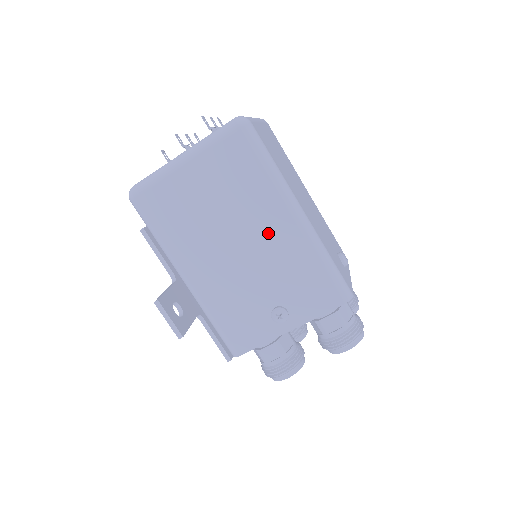
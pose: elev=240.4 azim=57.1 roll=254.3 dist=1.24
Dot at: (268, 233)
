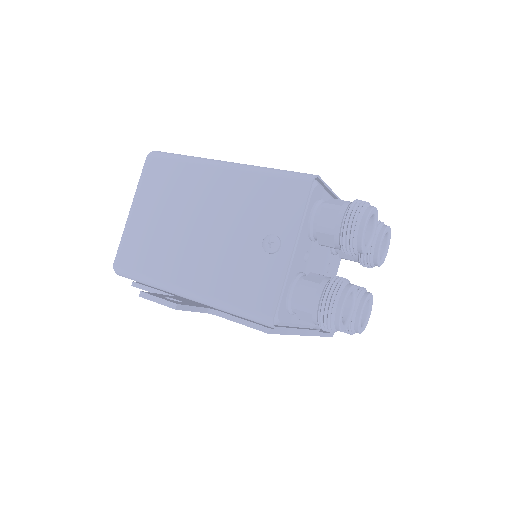
Dot at: (213, 195)
